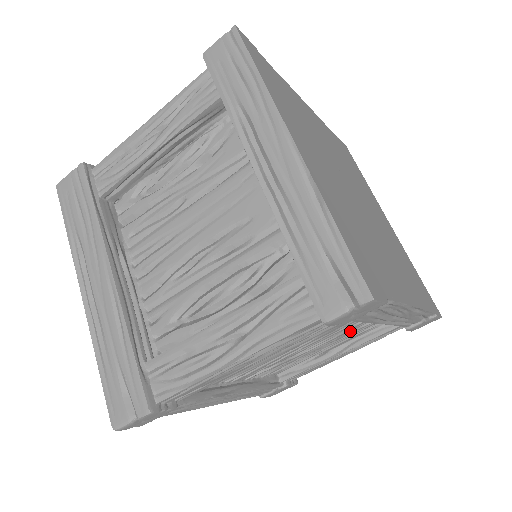
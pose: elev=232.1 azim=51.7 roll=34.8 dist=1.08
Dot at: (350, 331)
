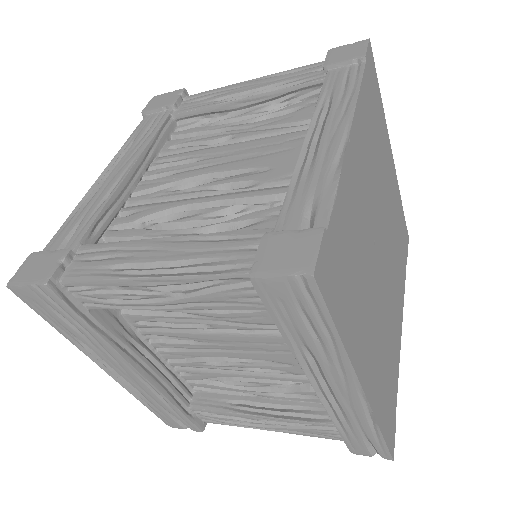
Dot at: occluded
